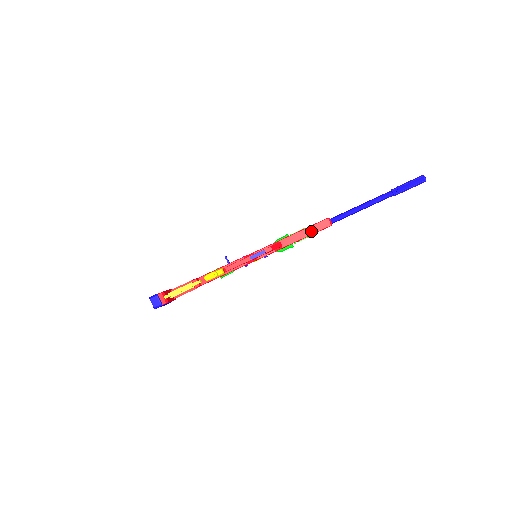
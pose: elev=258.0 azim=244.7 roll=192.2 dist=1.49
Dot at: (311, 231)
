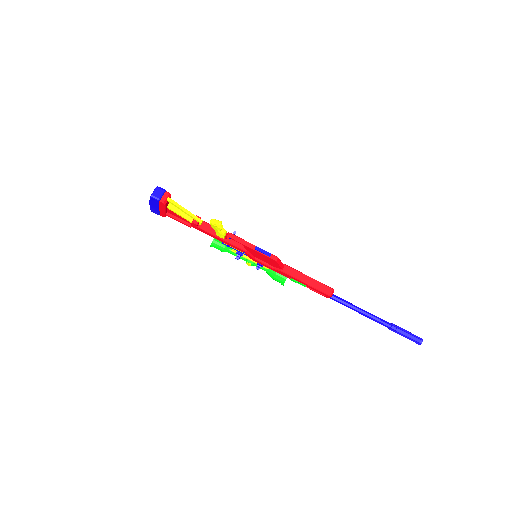
Dot at: (313, 283)
